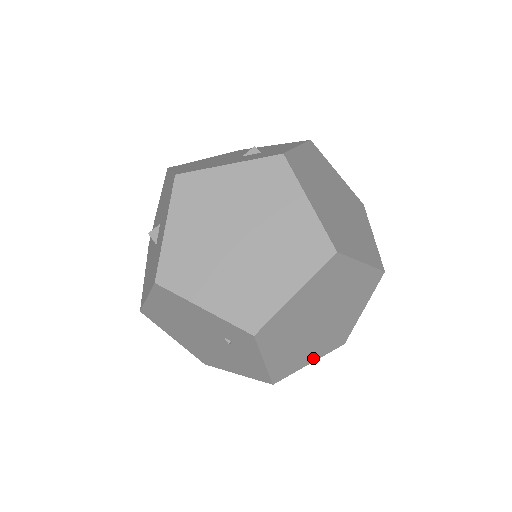
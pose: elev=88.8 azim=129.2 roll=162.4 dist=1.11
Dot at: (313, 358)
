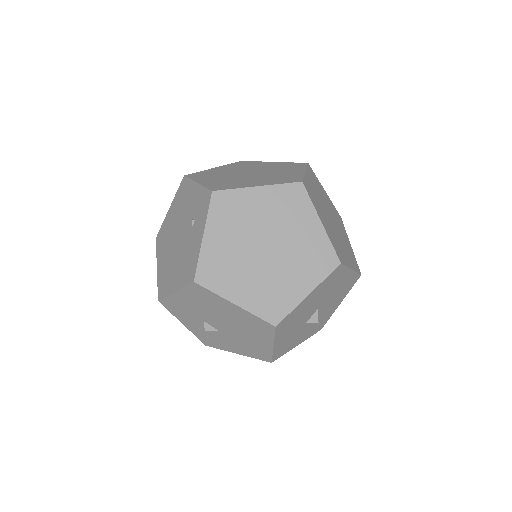
Dot at: (240, 300)
